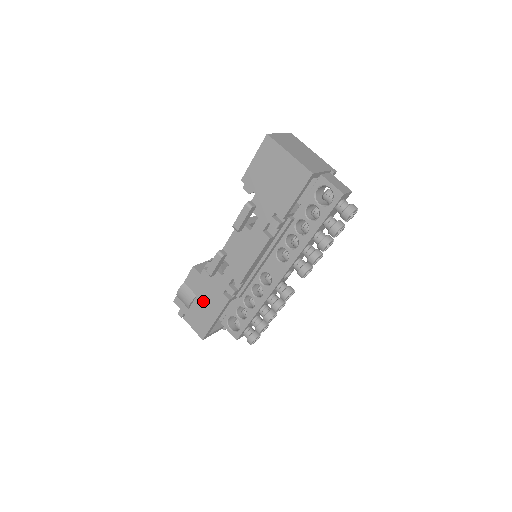
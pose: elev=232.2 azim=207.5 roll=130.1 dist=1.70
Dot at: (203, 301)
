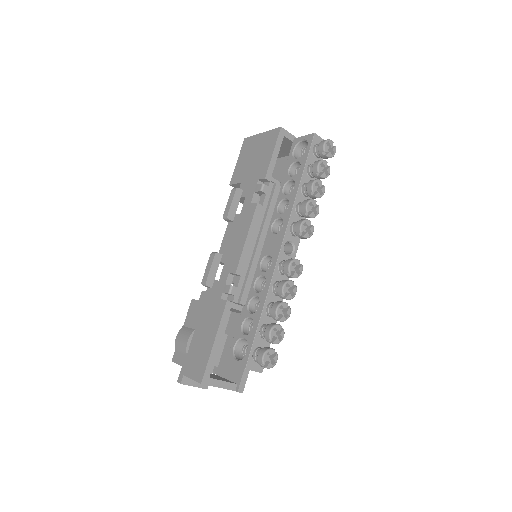
Dot at: (201, 329)
